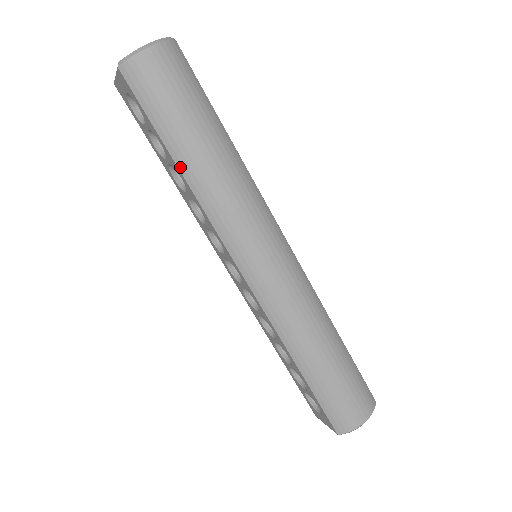
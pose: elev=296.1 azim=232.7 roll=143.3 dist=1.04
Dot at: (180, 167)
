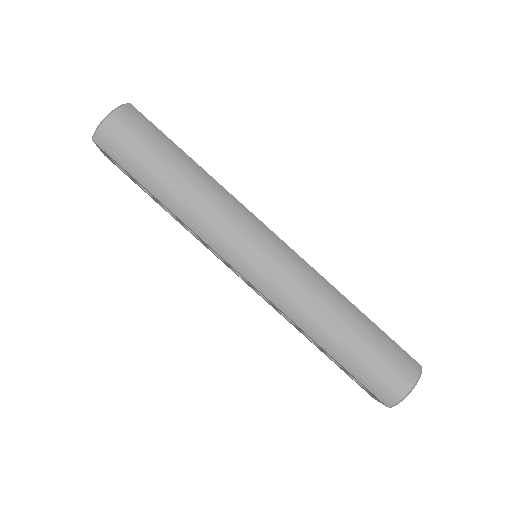
Dot at: (160, 199)
